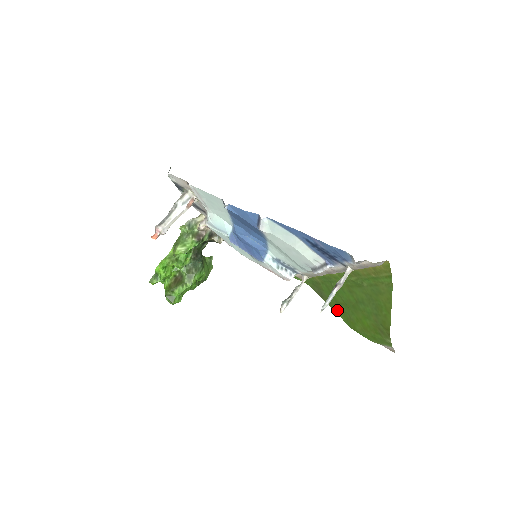
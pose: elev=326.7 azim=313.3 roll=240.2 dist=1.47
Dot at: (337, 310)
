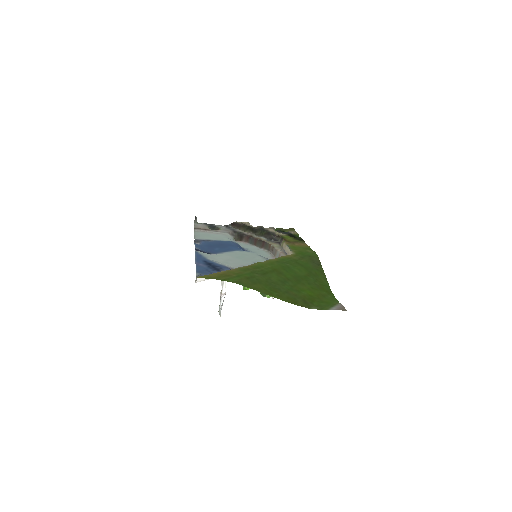
Dot at: (321, 277)
